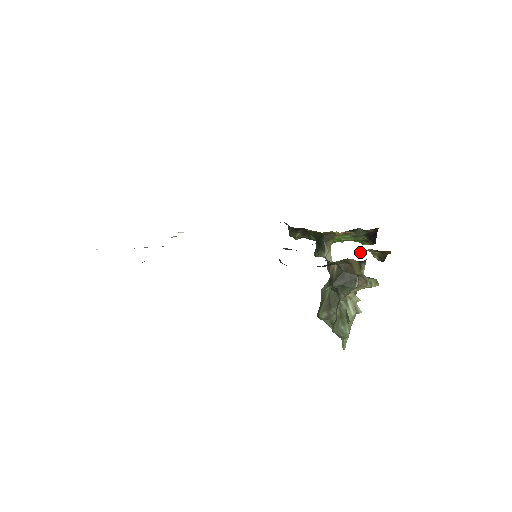
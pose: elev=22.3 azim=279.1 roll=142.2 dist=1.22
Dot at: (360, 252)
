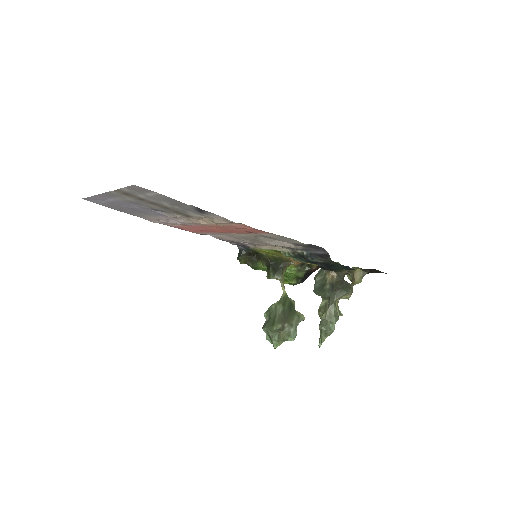
Dot at: occluded
